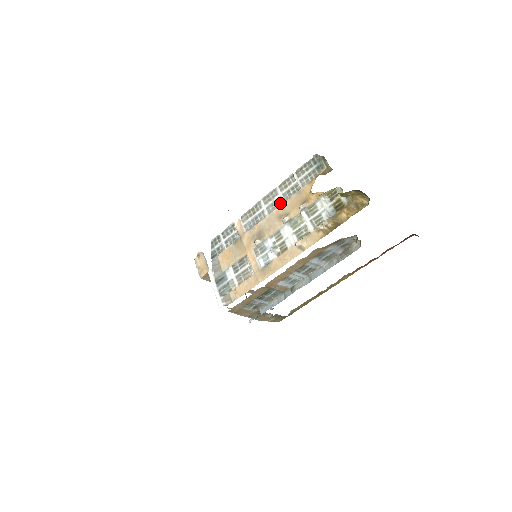
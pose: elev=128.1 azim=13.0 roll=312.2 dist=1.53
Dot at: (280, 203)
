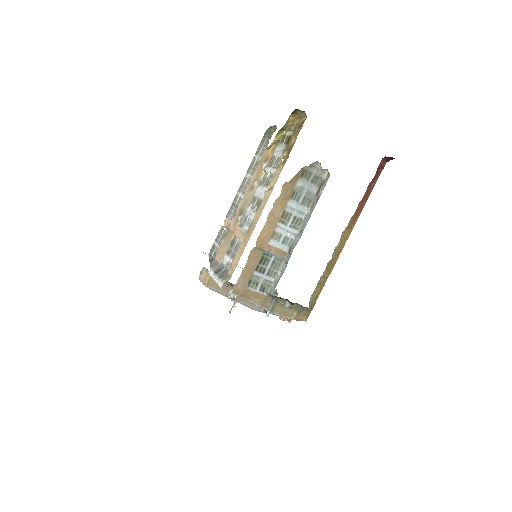
Dot at: (250, 180)
